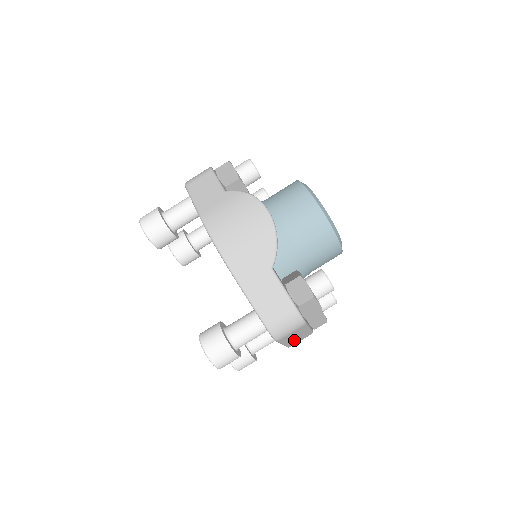
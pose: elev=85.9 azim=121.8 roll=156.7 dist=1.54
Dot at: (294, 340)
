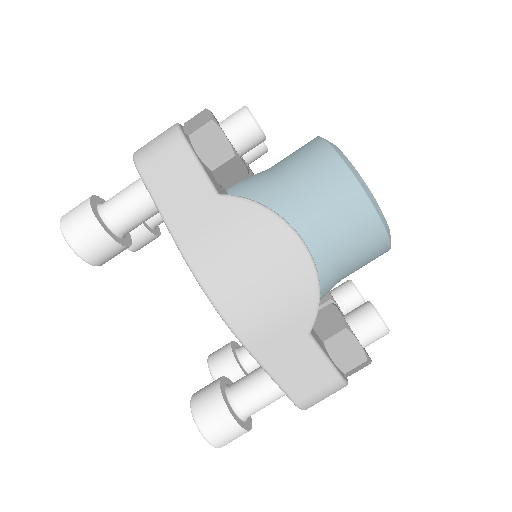
Dot at: occluded
